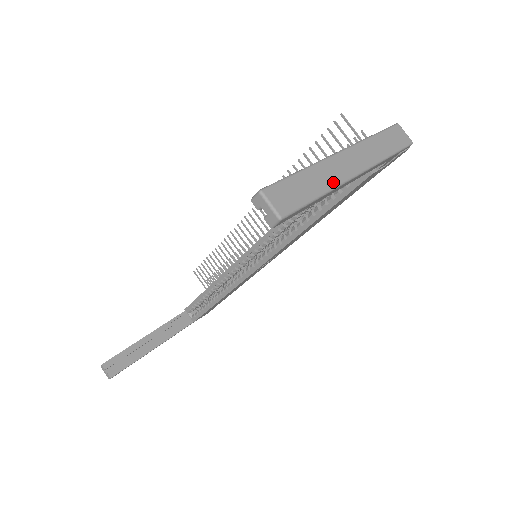
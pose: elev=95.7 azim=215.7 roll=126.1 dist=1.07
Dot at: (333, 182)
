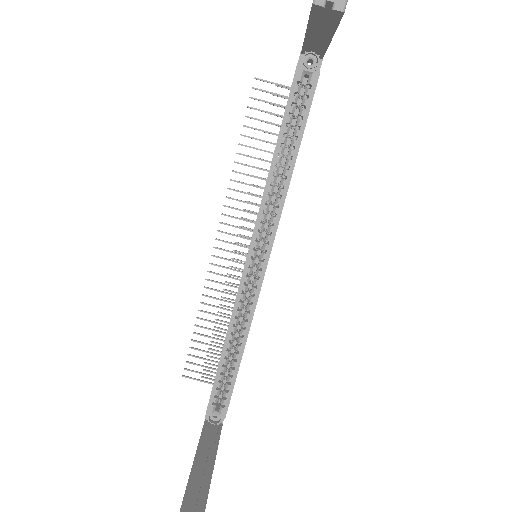
Dot at: occluded
